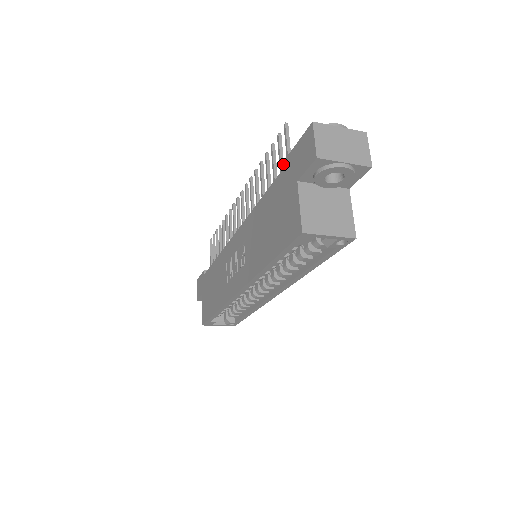
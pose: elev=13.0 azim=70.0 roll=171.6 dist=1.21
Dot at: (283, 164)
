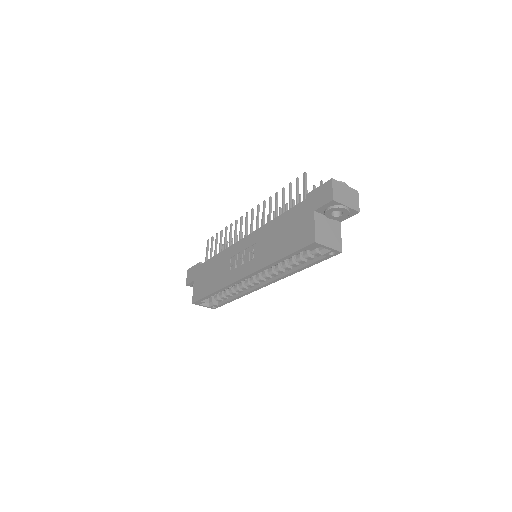
Dot at: occluded
